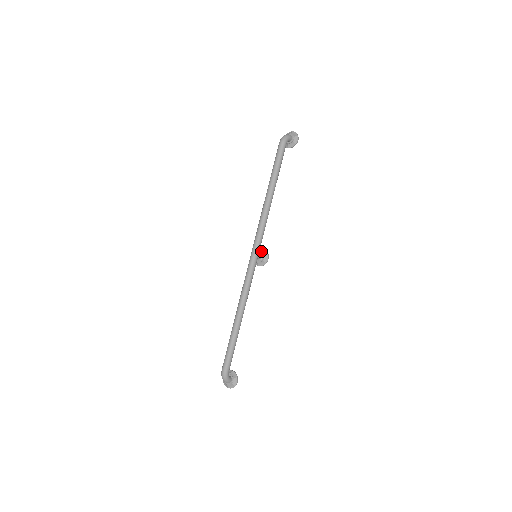
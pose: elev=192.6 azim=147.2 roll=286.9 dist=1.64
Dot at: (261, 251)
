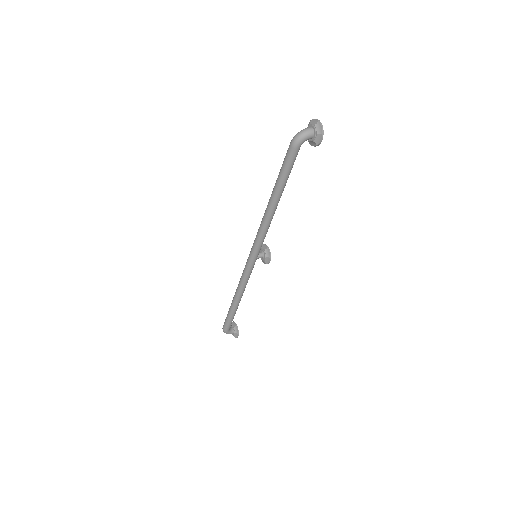
Dot at: (264, 250)
